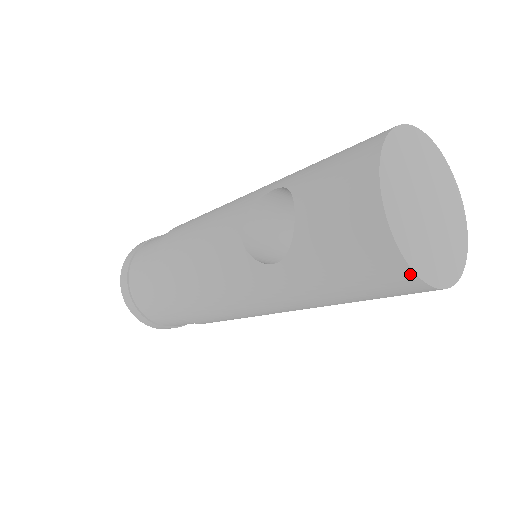
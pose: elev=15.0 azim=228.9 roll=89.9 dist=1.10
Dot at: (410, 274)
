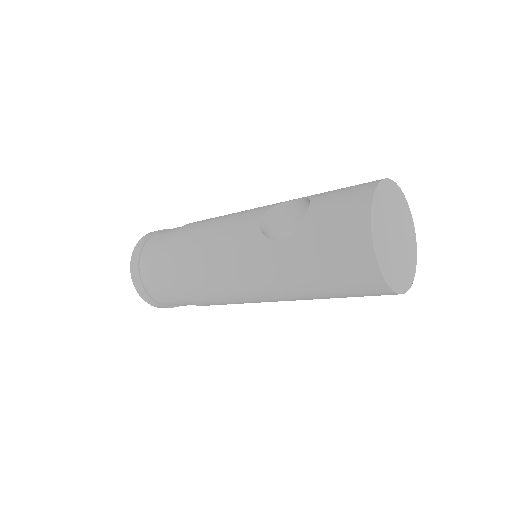
Dot at: (373, 260)
